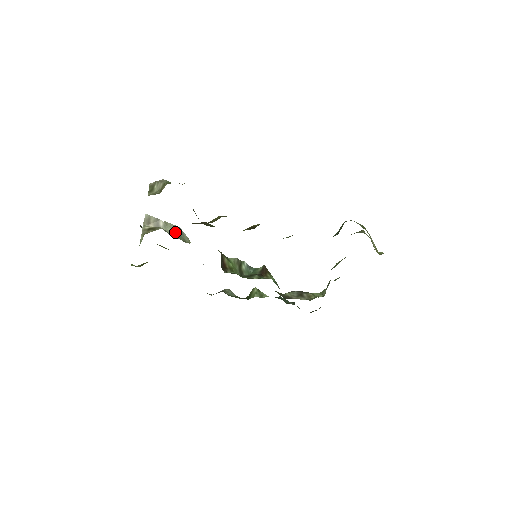
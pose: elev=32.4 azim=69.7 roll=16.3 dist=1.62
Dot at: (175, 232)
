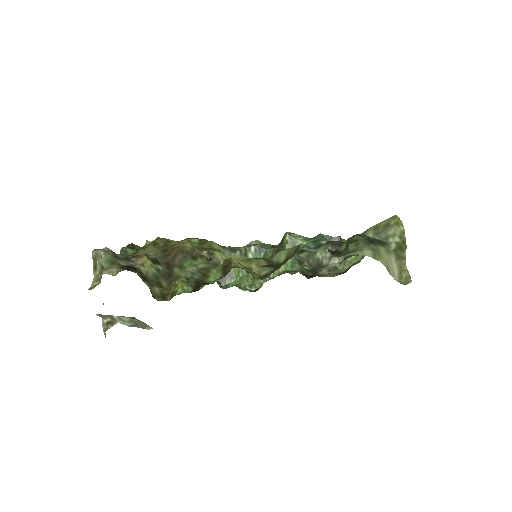
Dot at: (133, 319)
